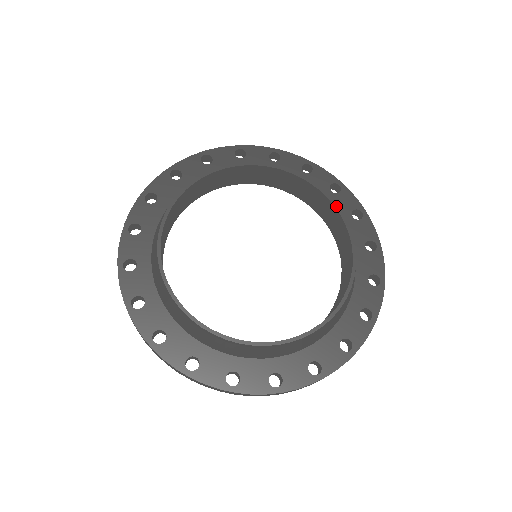
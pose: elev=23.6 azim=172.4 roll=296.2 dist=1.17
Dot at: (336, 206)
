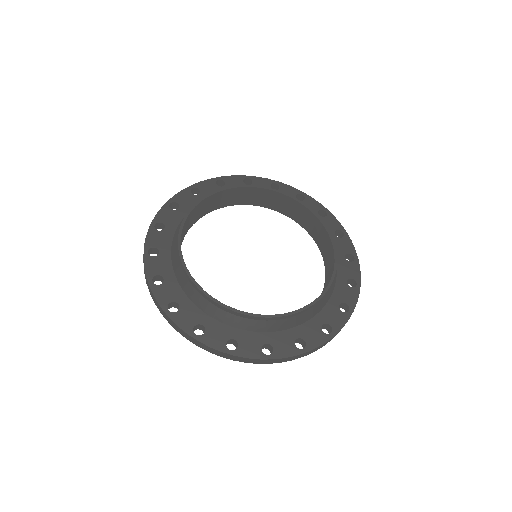
Dot at: (307, 207)
